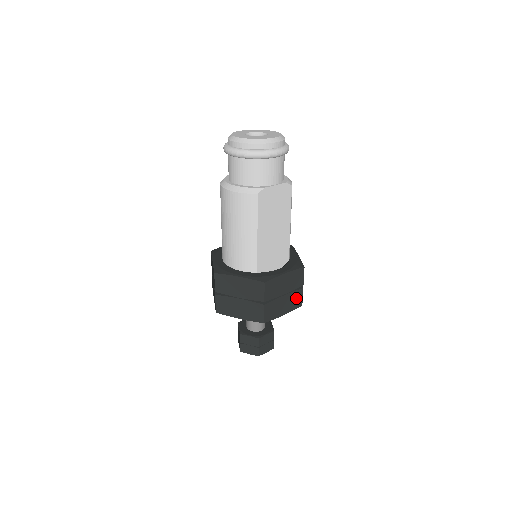
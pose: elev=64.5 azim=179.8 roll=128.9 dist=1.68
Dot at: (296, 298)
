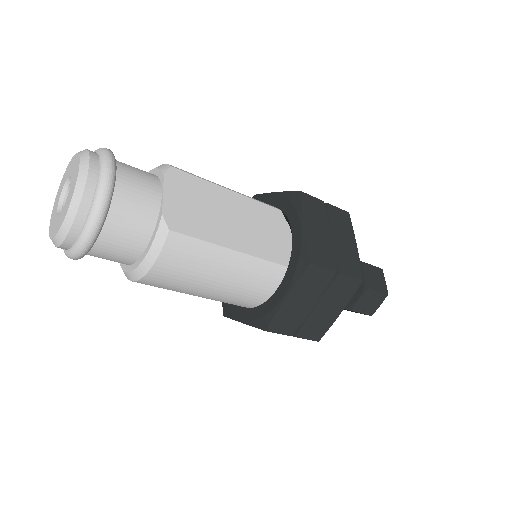
Dot at: (338, 219)
